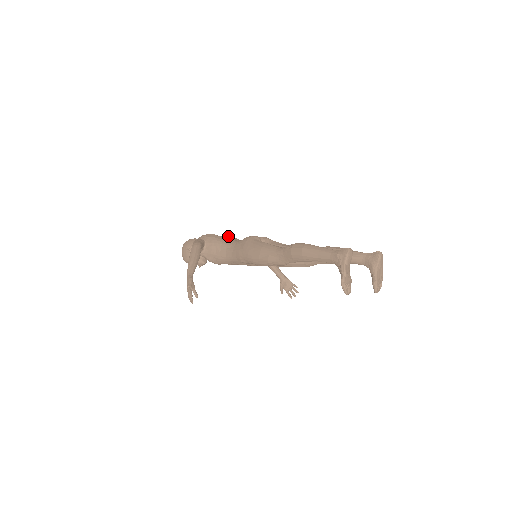
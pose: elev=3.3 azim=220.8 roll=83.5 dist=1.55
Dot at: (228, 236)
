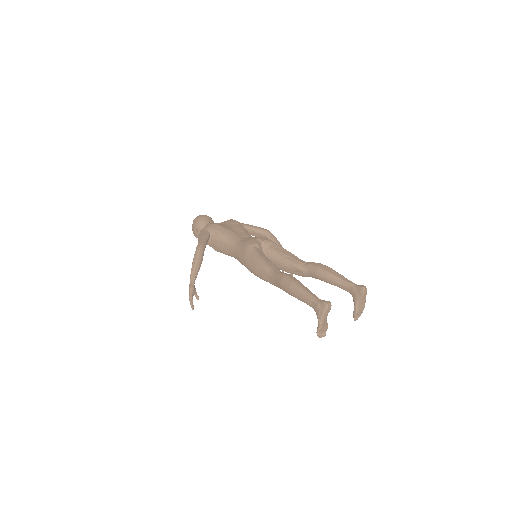
Dot at: (234, 222)
